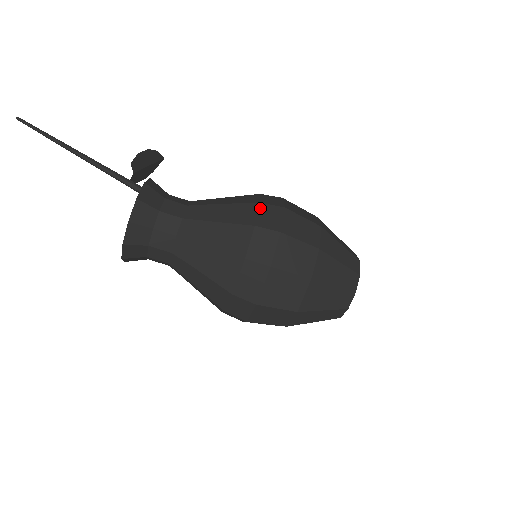
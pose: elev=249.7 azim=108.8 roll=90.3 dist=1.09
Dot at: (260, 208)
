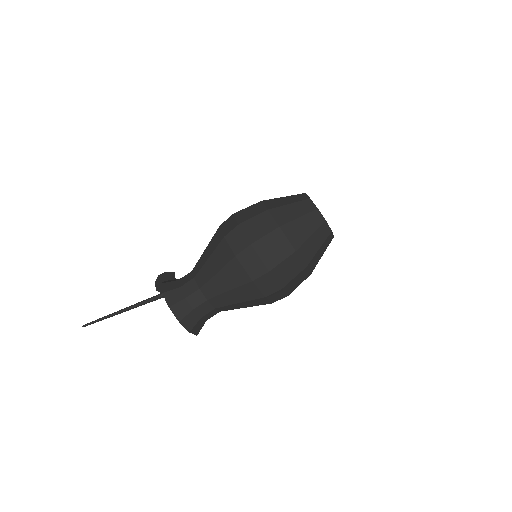
Dot at: (221, 228)
